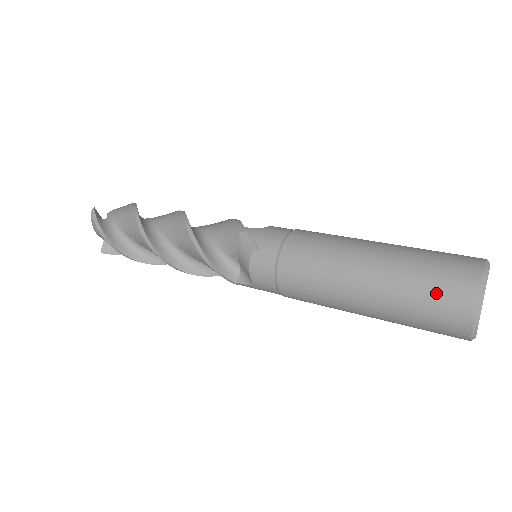
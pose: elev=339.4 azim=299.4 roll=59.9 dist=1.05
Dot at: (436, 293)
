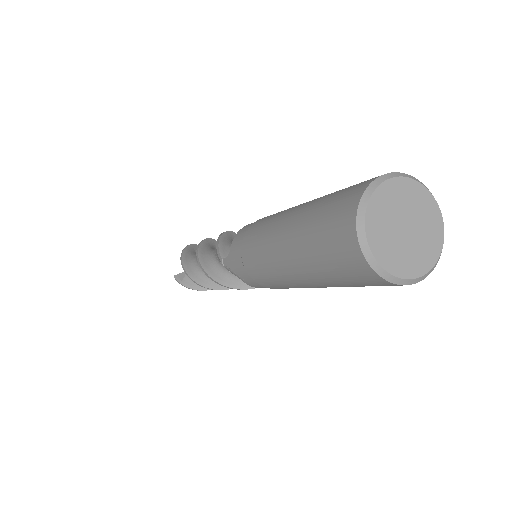
Dot at: (348, 188)
